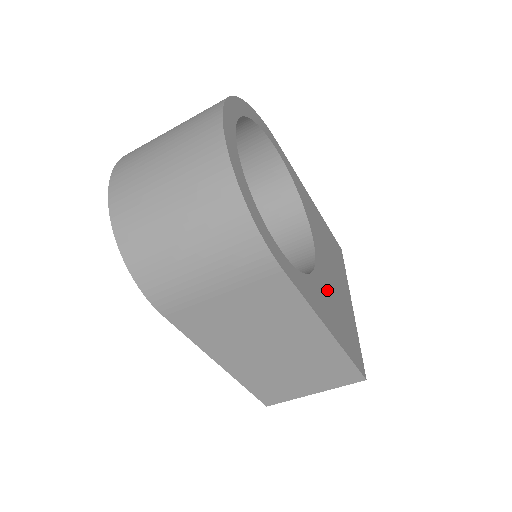
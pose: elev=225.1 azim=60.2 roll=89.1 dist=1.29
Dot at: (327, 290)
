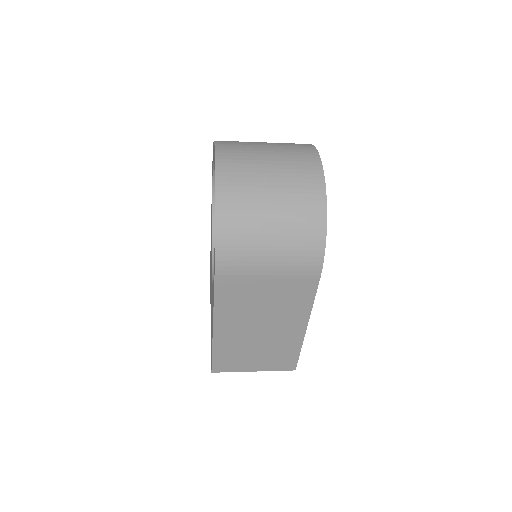
Dot at: occluded
